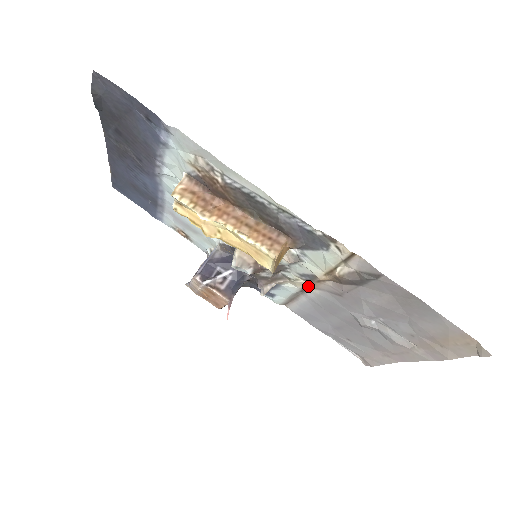
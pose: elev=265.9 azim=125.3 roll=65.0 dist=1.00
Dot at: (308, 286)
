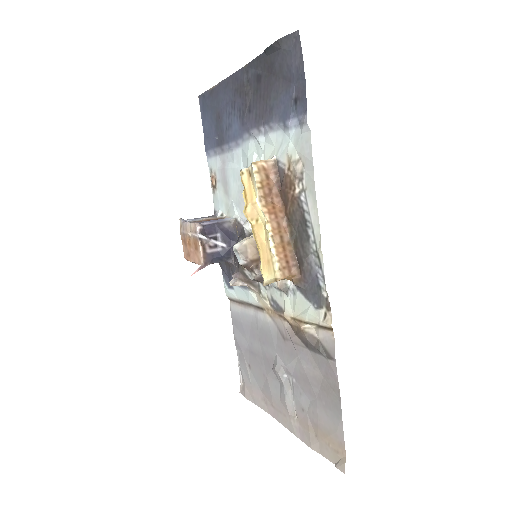
Dot at: (267, 309)
